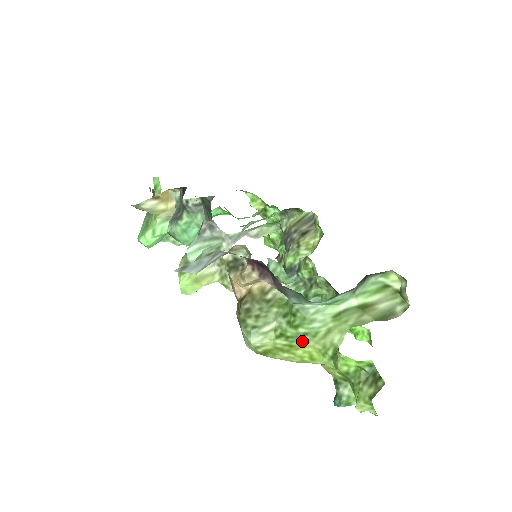
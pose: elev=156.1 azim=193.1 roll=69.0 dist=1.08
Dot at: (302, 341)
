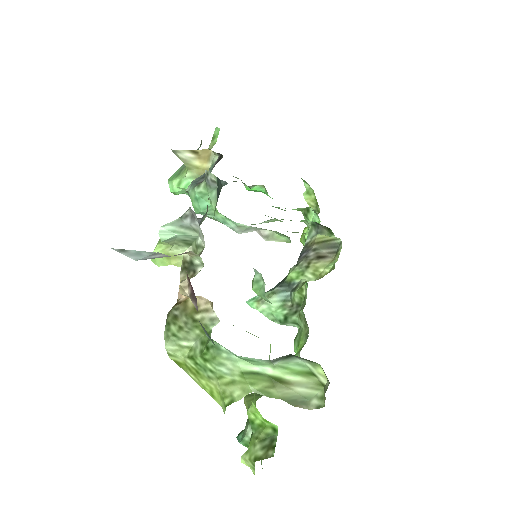
Dot at: (207, 375)
